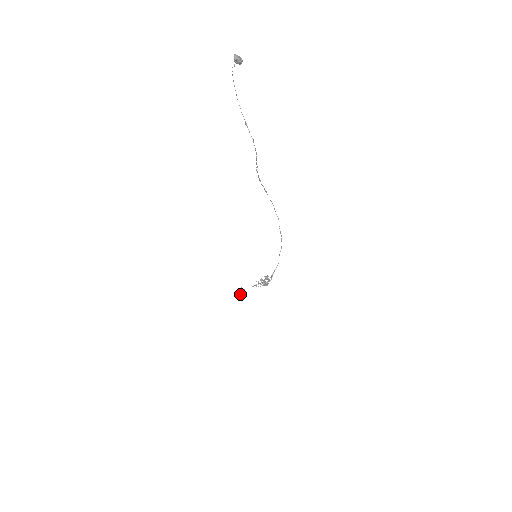
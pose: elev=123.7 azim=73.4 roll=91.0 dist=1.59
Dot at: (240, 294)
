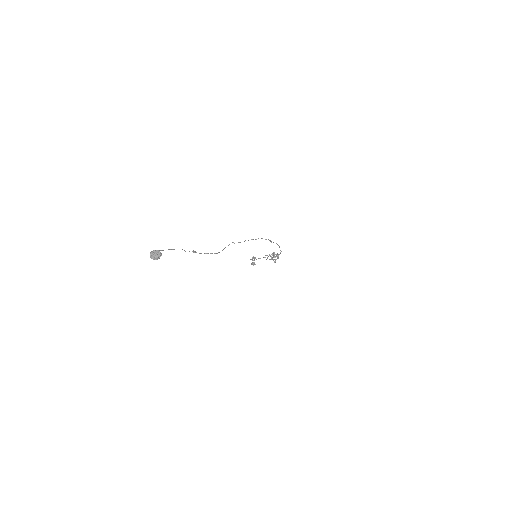
Dot at: (253, 264)
